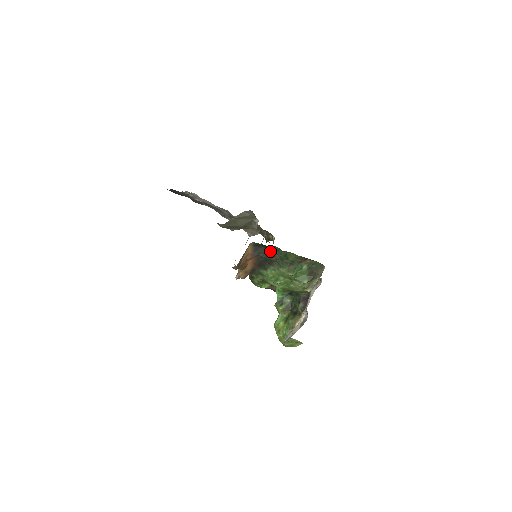
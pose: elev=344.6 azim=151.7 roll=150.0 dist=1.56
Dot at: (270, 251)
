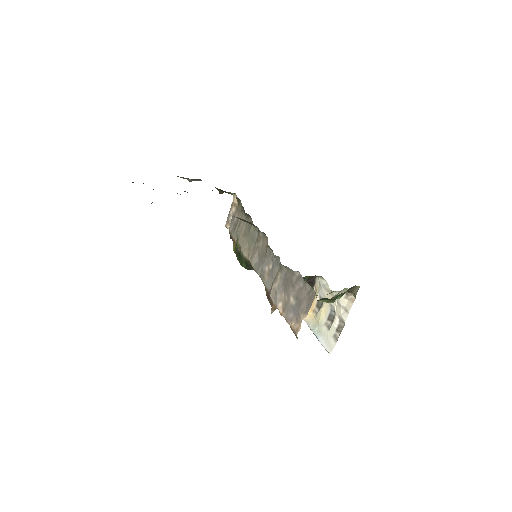
Dot at: occluded
